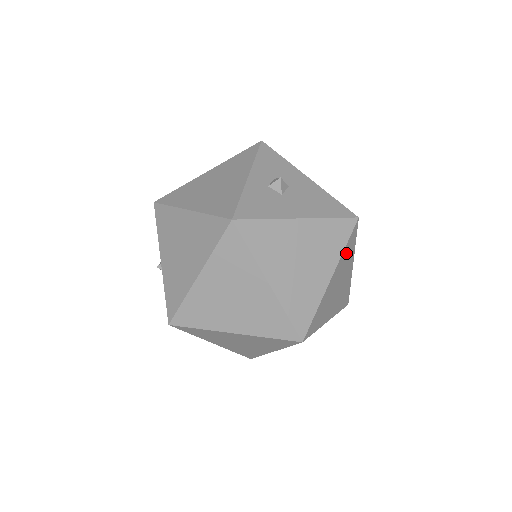
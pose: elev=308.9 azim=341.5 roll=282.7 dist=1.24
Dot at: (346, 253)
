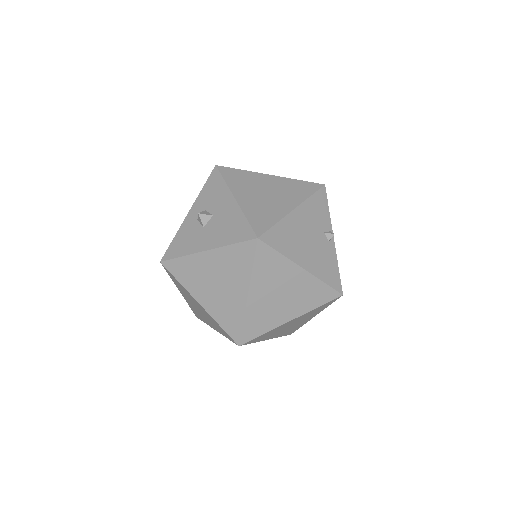
Dot at: (264, 269)
